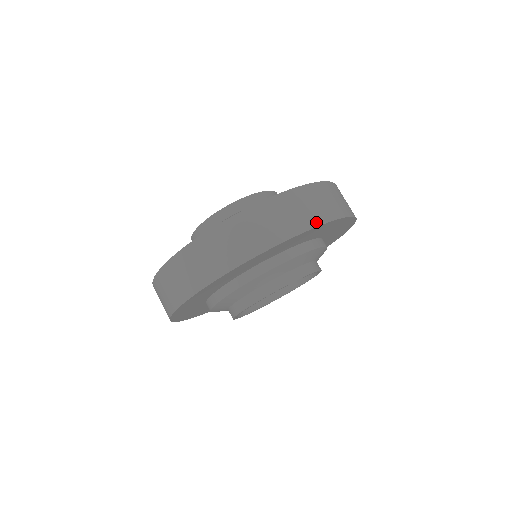
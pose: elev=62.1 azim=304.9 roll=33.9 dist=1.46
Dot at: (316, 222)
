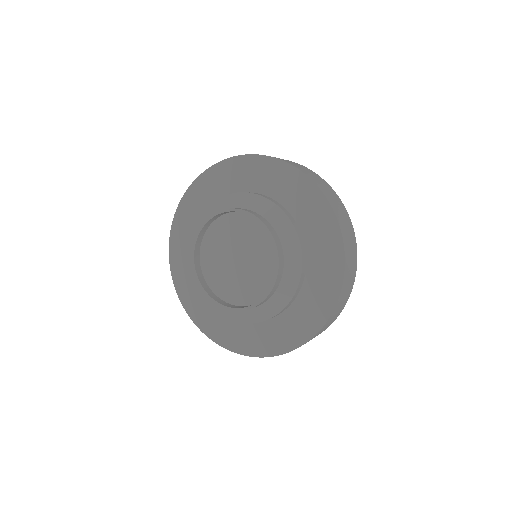
Dot at: (344, 306)
